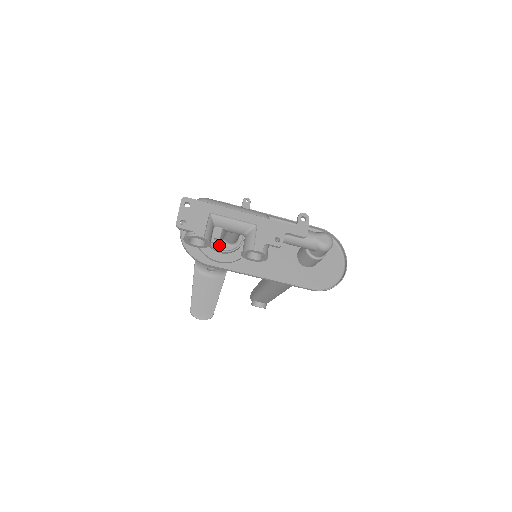
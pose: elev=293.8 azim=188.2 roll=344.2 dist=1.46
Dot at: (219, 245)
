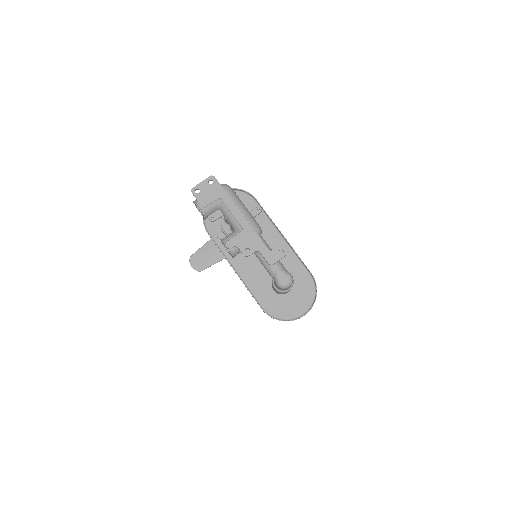
Dot at: (225, 226)
